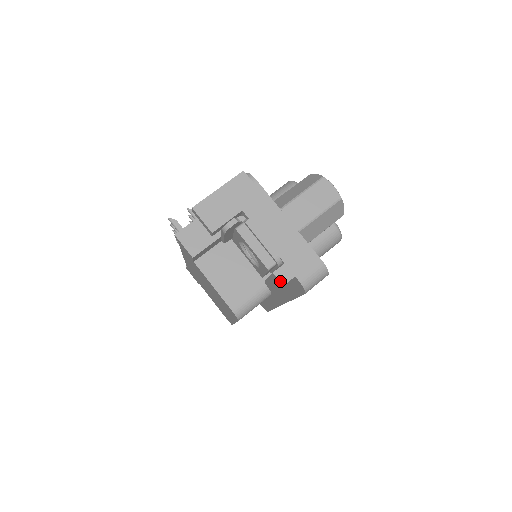
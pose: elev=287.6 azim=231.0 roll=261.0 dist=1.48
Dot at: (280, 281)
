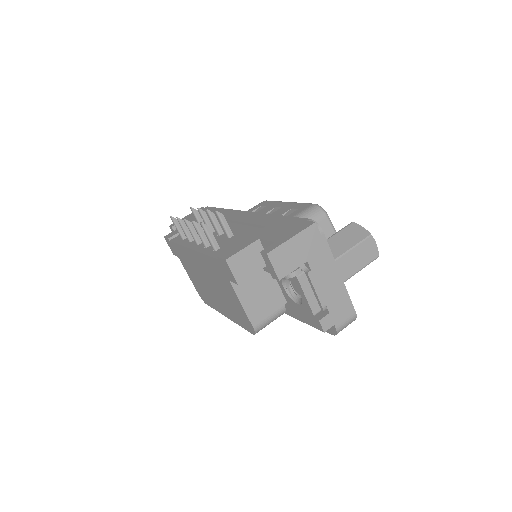
Dot at: (323, 328)
